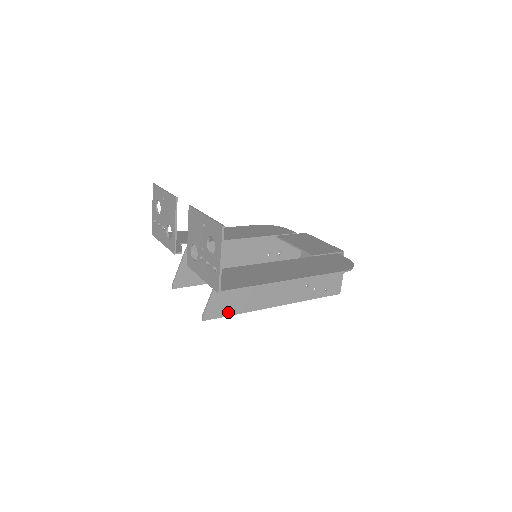
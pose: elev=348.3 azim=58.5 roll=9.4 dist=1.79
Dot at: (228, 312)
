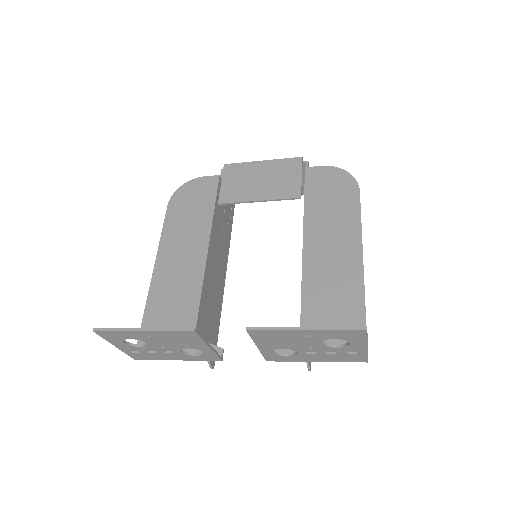
Dot at: occluded
